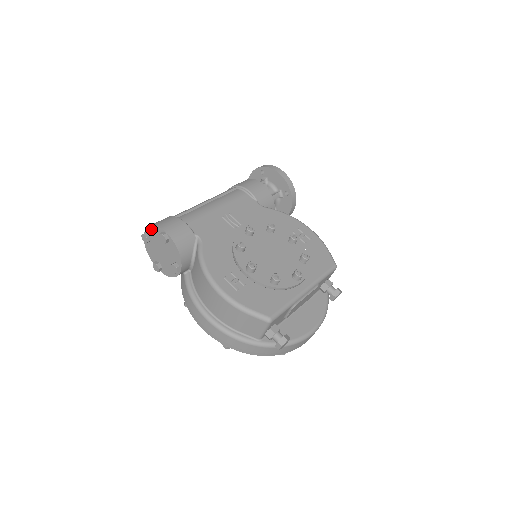
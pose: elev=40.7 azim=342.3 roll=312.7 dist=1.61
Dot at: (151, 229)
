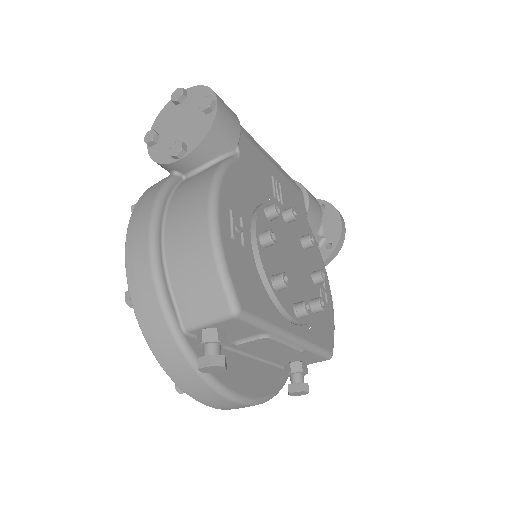
Dot at: (199, 90)
